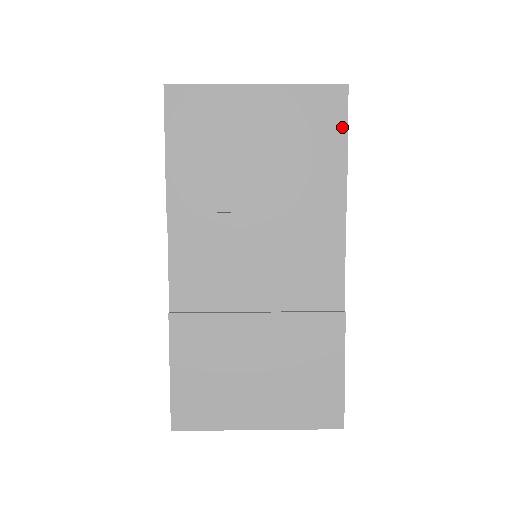
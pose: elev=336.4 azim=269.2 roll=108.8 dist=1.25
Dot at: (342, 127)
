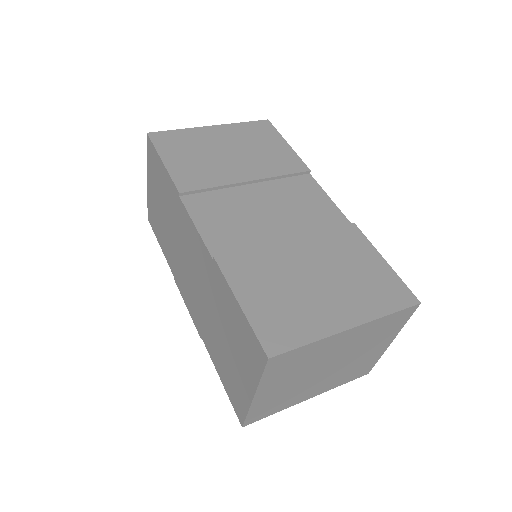
Dot at: (277, 135)
